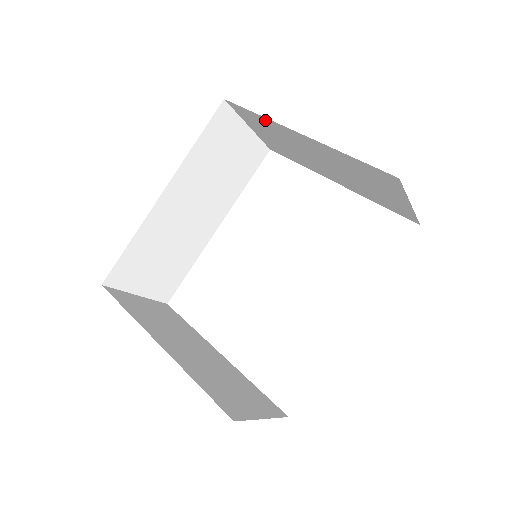
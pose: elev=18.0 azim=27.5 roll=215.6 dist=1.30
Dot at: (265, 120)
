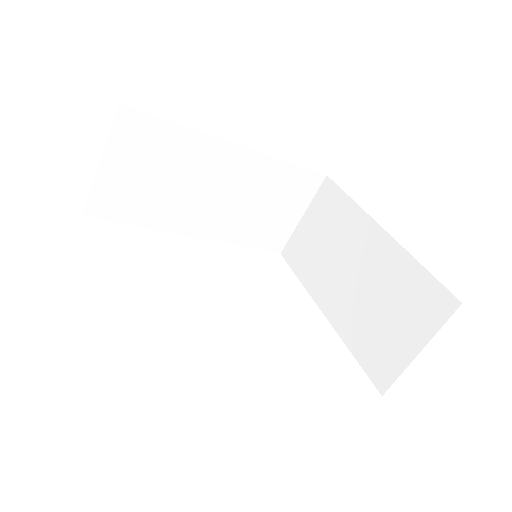
Dot at: (350, 207)
